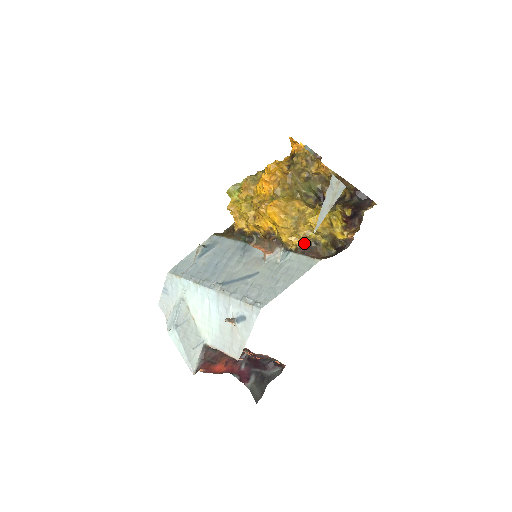
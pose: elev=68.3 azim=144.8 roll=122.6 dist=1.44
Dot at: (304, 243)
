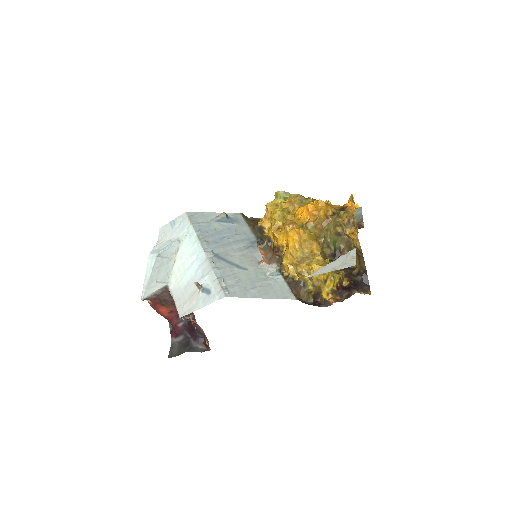
Dot at: (296, 277)
